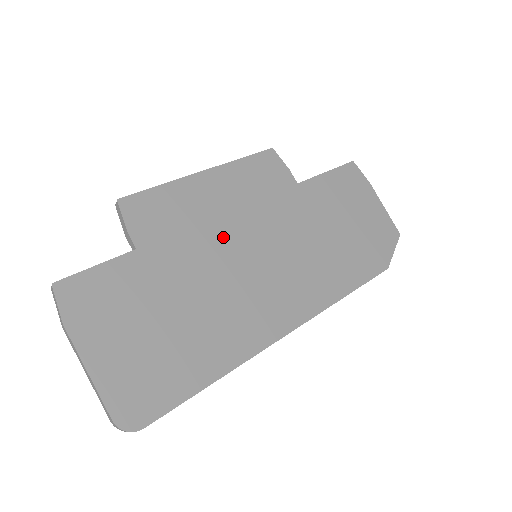
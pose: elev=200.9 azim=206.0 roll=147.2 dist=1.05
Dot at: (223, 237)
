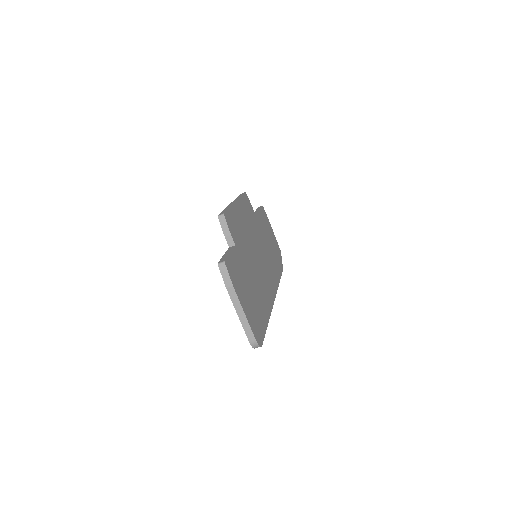
Dot at: (250, 243)
